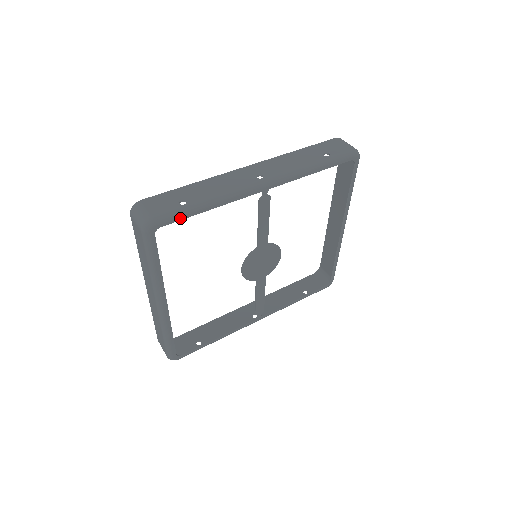
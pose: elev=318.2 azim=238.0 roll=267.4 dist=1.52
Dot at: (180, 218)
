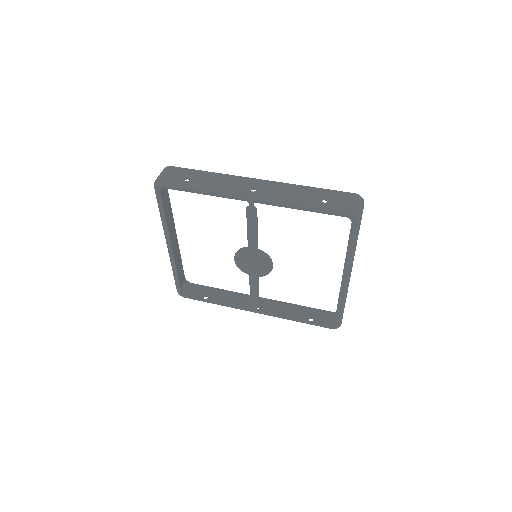
Dot at: (178, 189)
